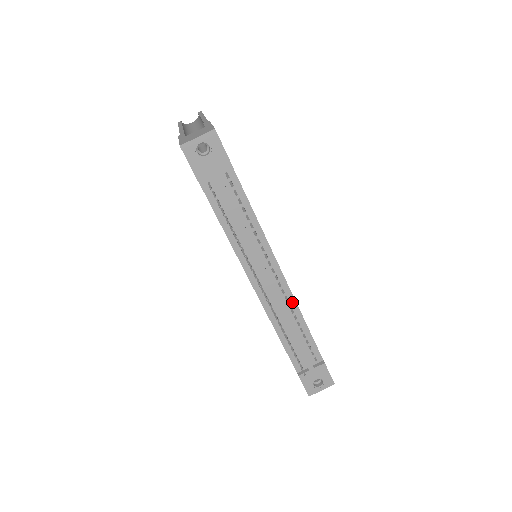
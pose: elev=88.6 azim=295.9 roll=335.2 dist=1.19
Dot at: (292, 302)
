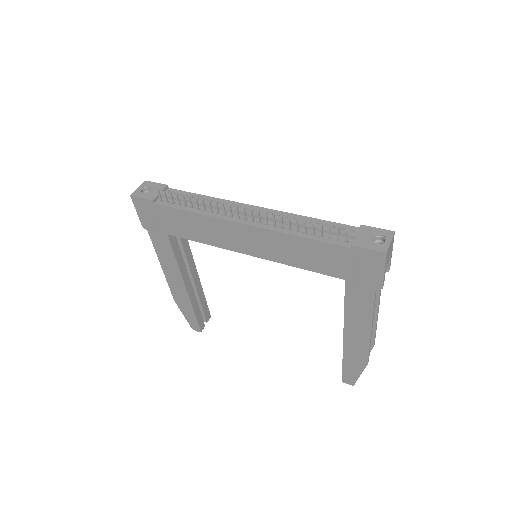
Dot at: (282, 214)
